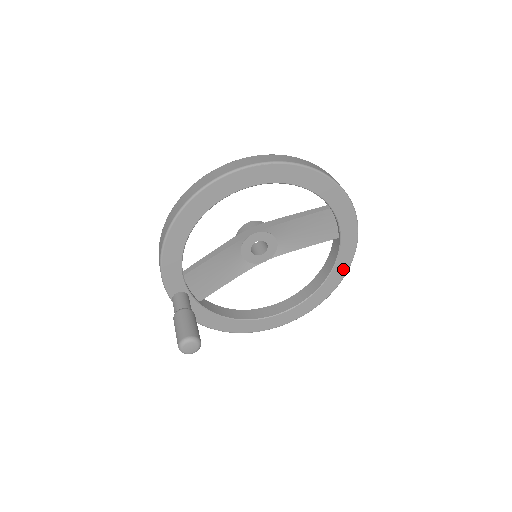
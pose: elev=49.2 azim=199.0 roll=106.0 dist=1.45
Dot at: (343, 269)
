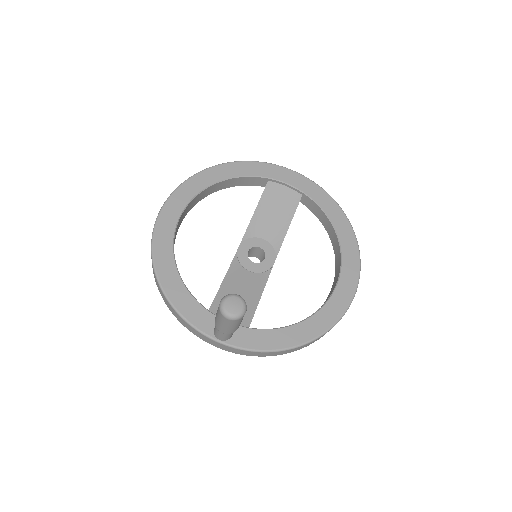
Dot at: (337, 212)
